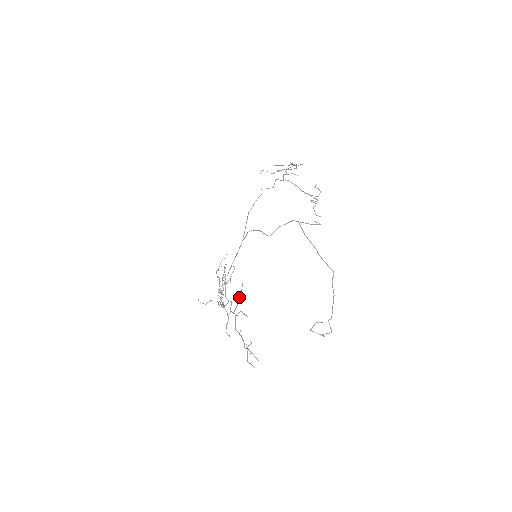
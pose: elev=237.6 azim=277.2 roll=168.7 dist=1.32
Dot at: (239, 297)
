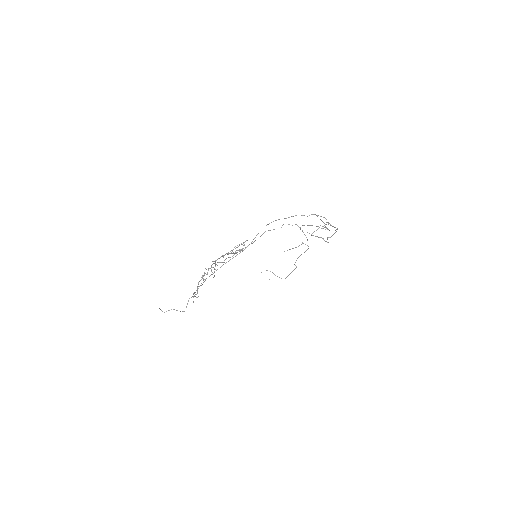
Dot at: (239, 245)
